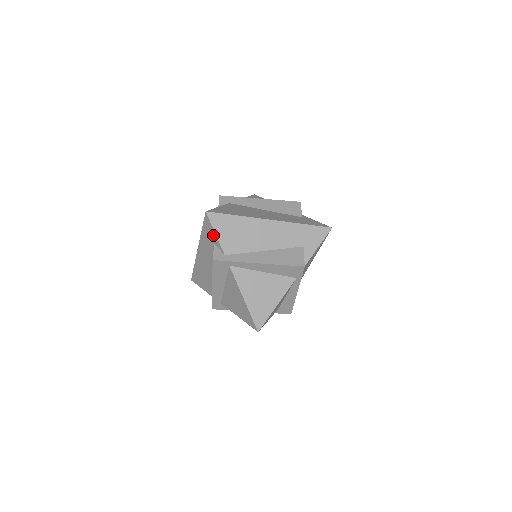
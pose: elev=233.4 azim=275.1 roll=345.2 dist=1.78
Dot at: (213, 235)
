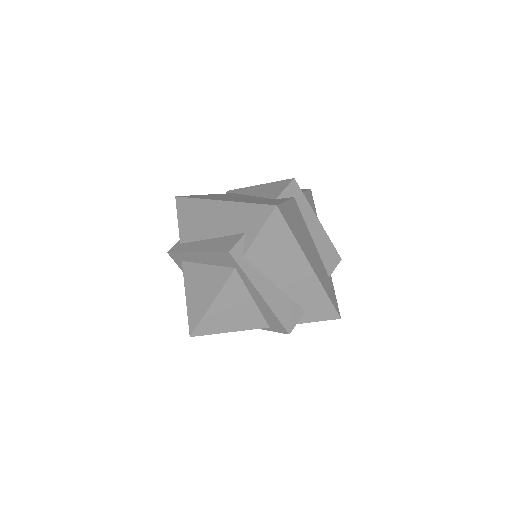
Dot at: (255, 228)
